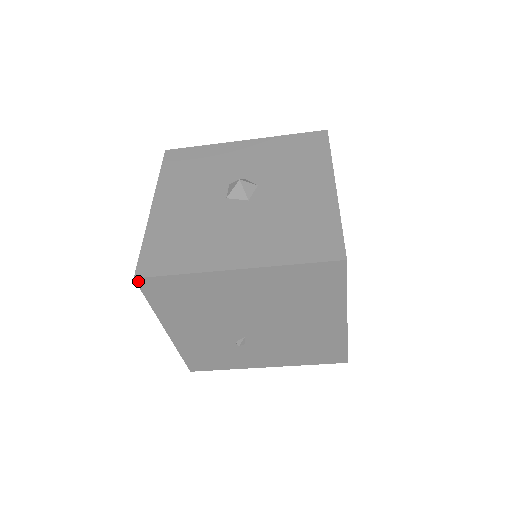
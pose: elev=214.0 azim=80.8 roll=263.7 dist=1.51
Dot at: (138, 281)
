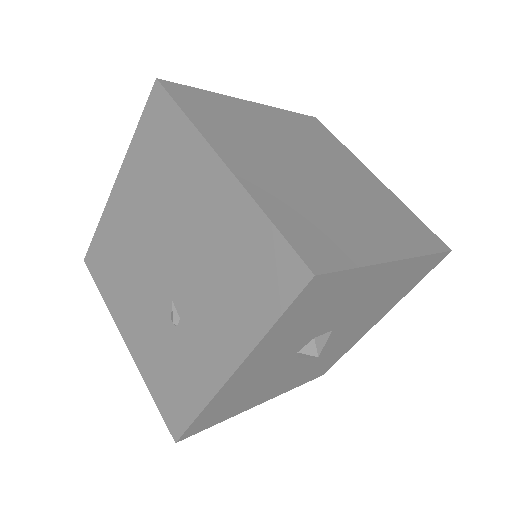
Dot at: (86, 263)
